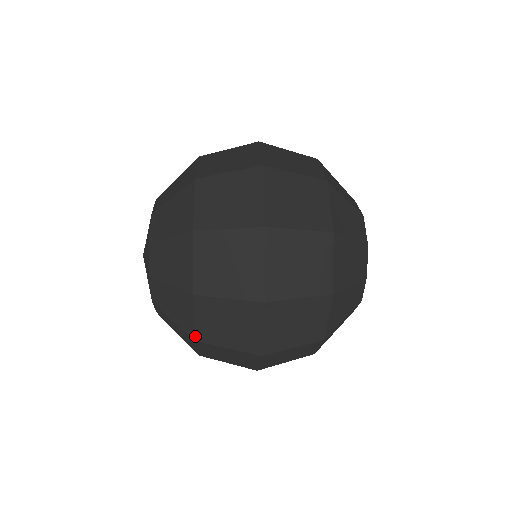
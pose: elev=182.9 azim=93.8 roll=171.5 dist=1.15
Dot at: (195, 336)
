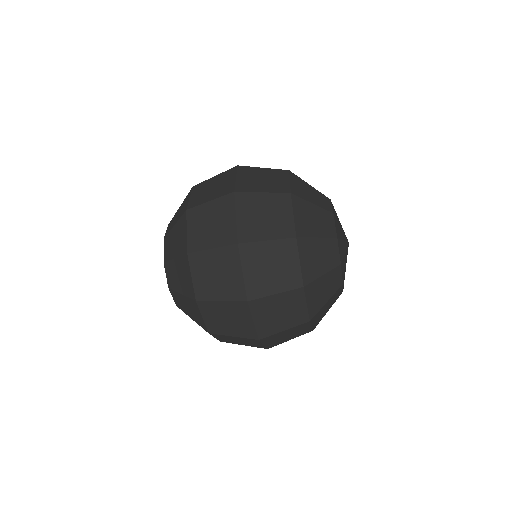
Dot at: (195, 296)
